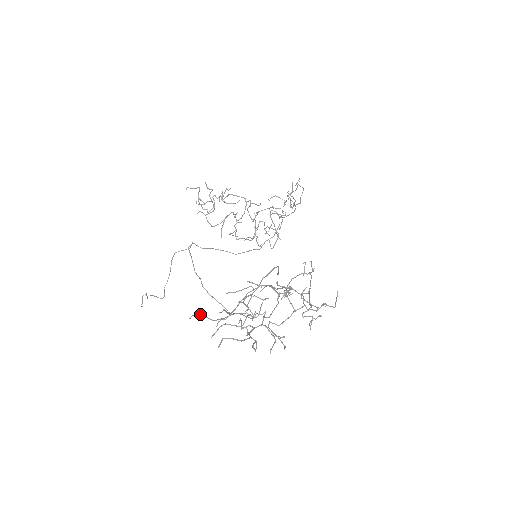
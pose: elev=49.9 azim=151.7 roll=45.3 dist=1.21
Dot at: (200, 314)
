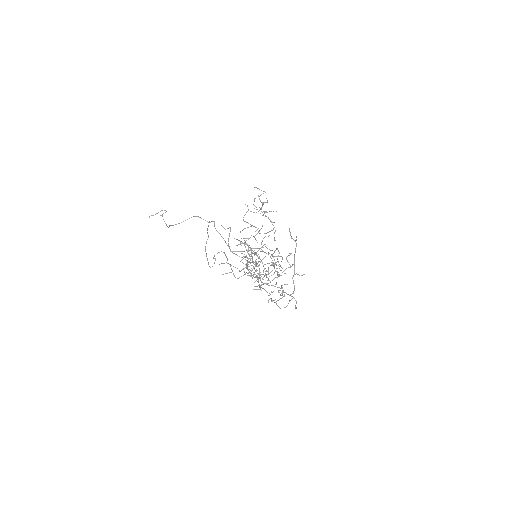
Dot at: occluded
